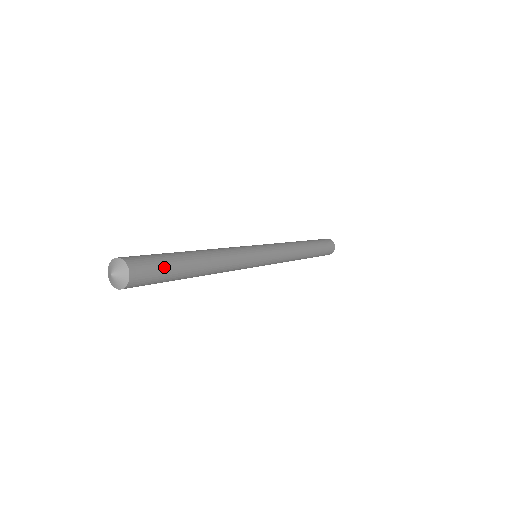
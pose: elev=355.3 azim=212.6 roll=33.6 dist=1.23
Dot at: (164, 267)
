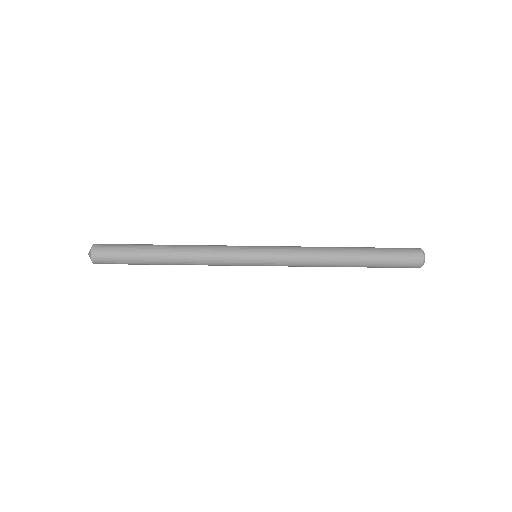
Dot at: (125, 244)
